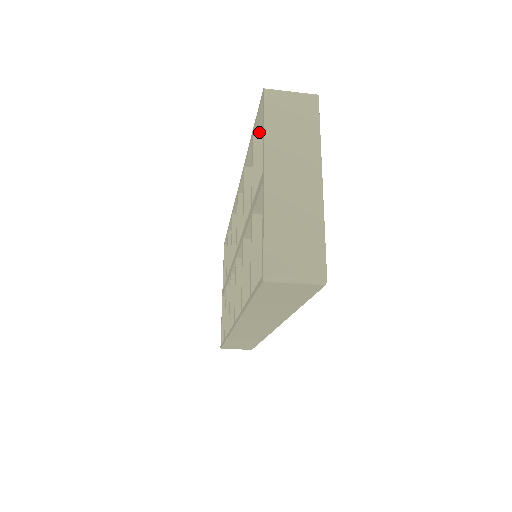
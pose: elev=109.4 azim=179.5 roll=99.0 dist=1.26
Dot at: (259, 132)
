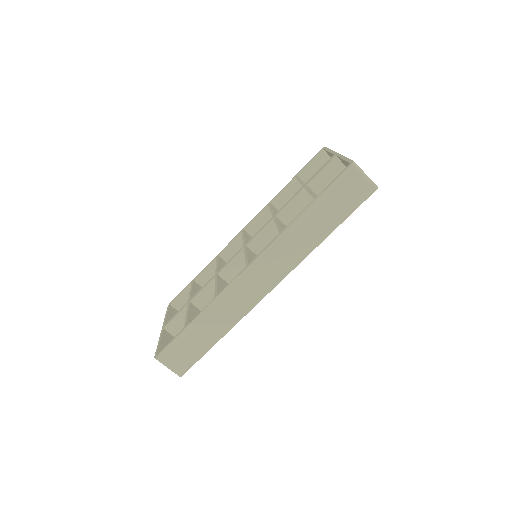
Dot at: (301, 176)
